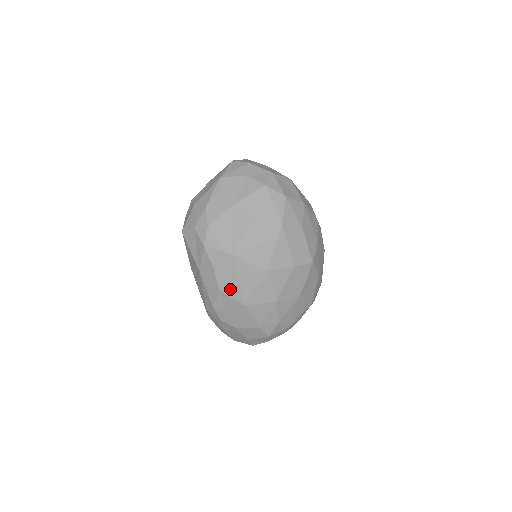
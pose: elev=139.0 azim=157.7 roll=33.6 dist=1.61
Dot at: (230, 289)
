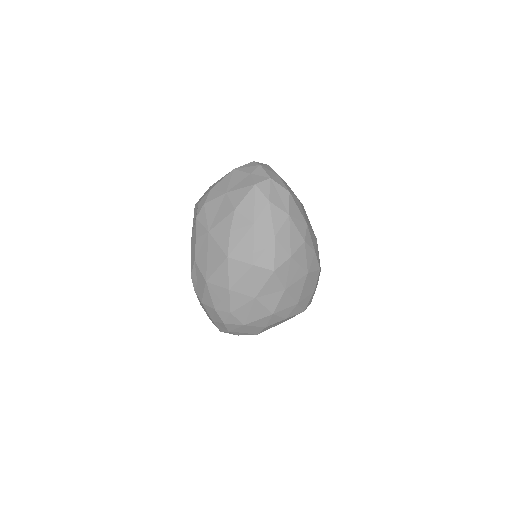
Dot at: (201, 262)
